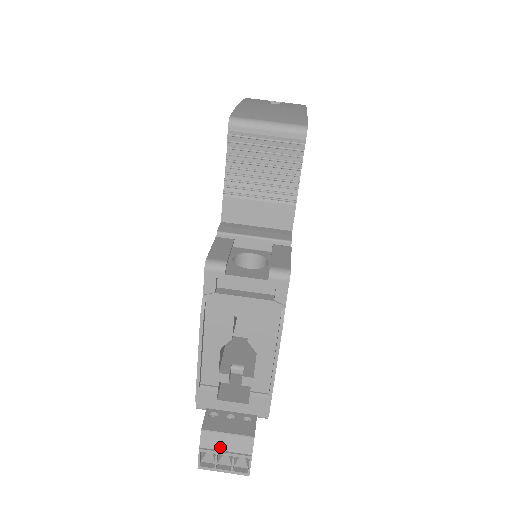
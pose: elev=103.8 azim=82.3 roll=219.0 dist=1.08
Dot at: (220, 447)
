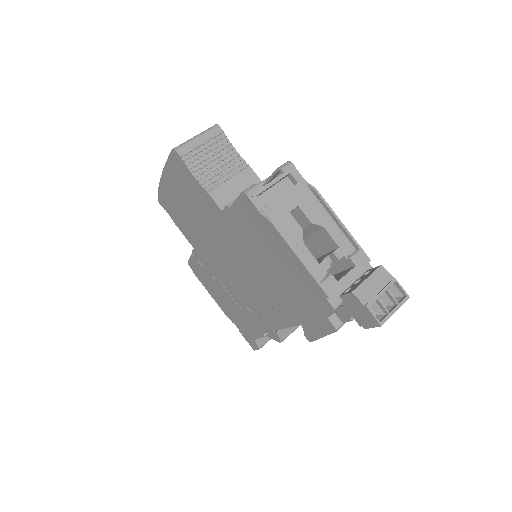
Dot at: (374, 293)
